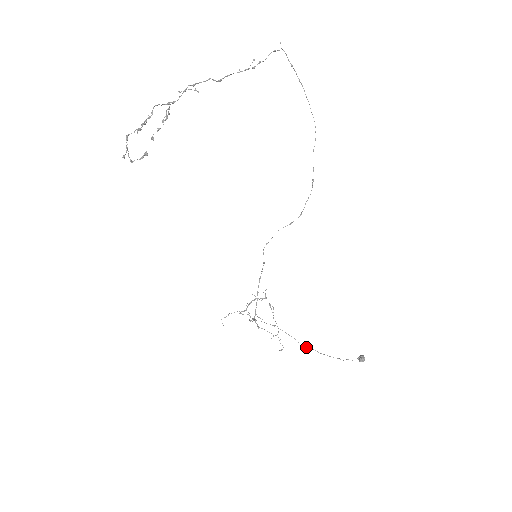
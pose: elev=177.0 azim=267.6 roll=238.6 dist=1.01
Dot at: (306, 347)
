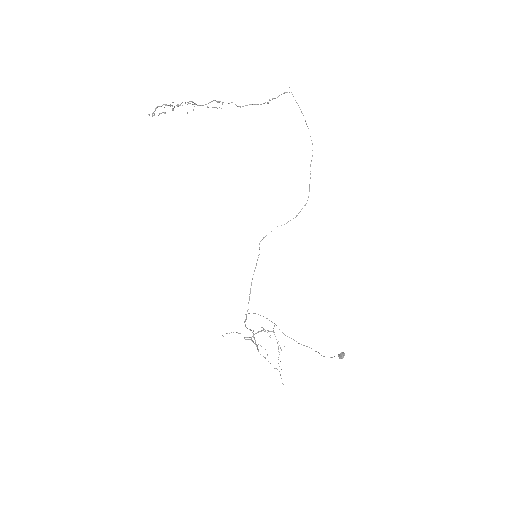
Dot at: (287, 336)
